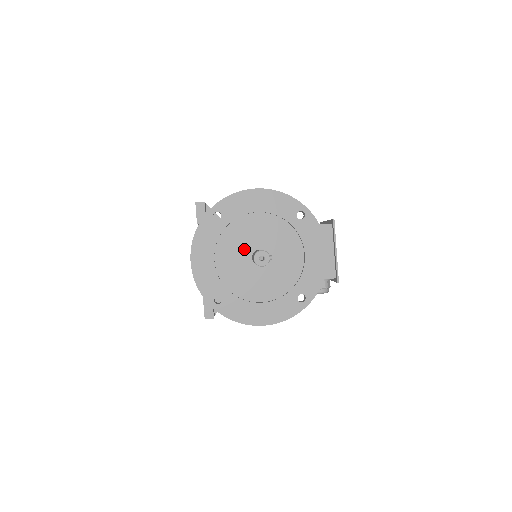
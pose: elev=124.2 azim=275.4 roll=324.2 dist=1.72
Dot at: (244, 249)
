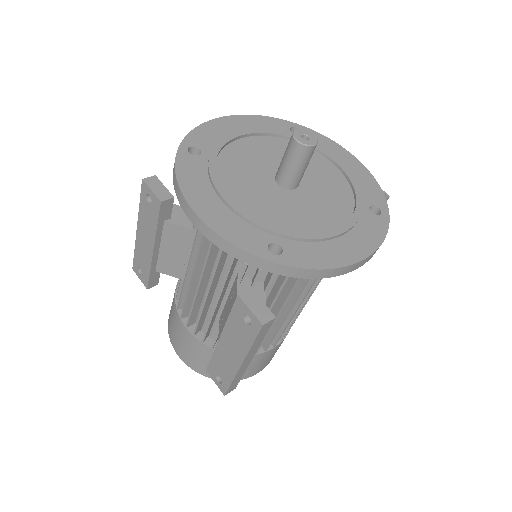
Dot at: (259, 177)
